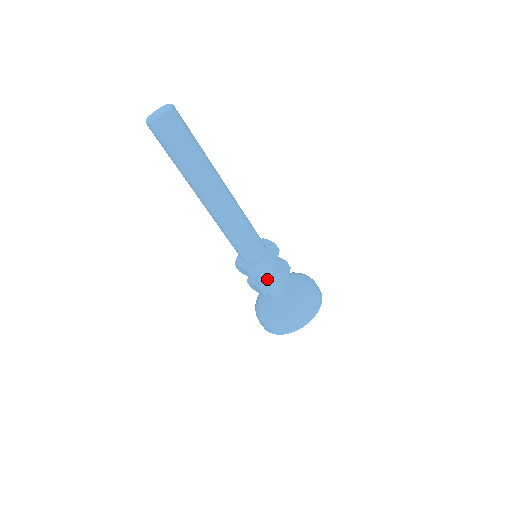
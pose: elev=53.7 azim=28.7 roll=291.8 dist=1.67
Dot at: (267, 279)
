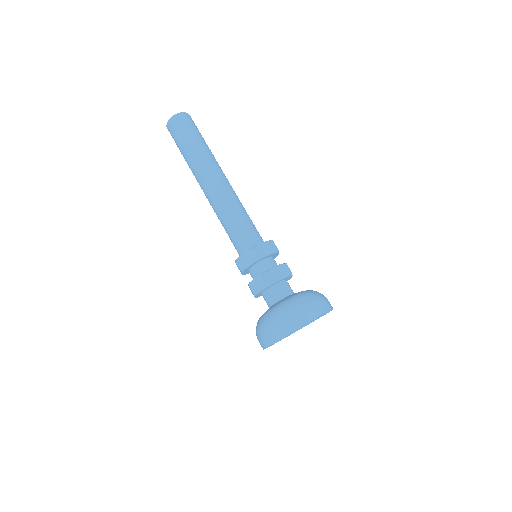
Dot at: (258, 276)
